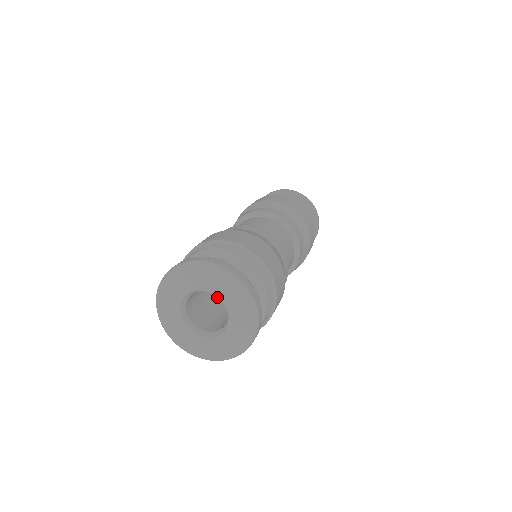
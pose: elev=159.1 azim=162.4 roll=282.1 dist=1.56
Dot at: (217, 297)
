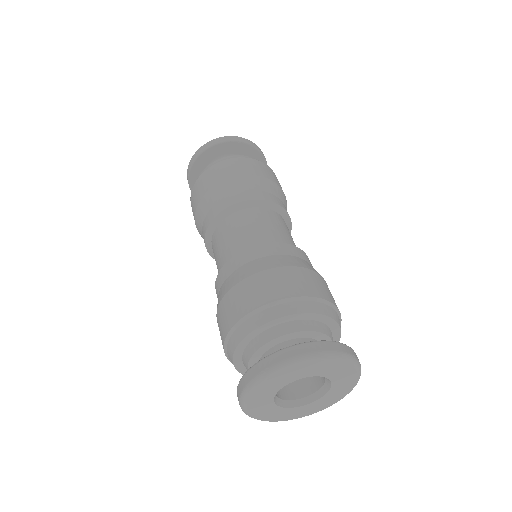
Dot at: occluded
